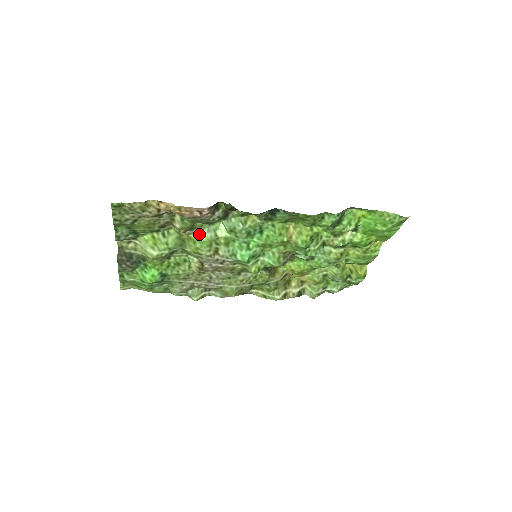
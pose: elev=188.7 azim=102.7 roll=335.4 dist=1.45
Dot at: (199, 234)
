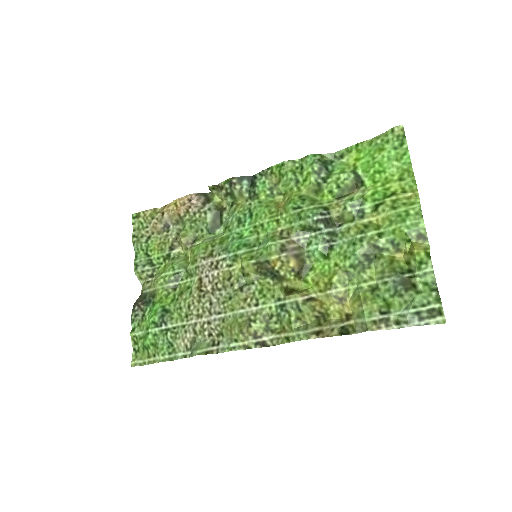
Dot at: (199, 244)
